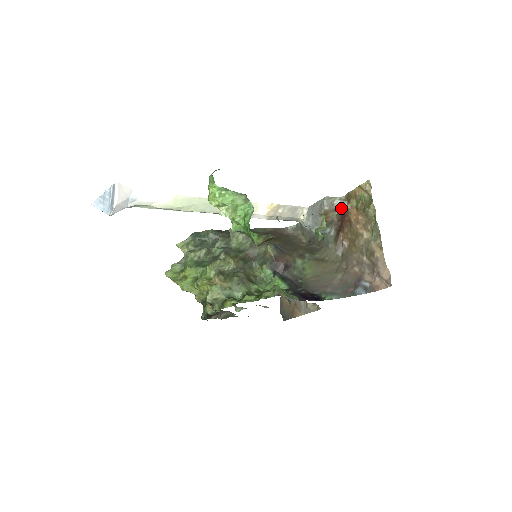
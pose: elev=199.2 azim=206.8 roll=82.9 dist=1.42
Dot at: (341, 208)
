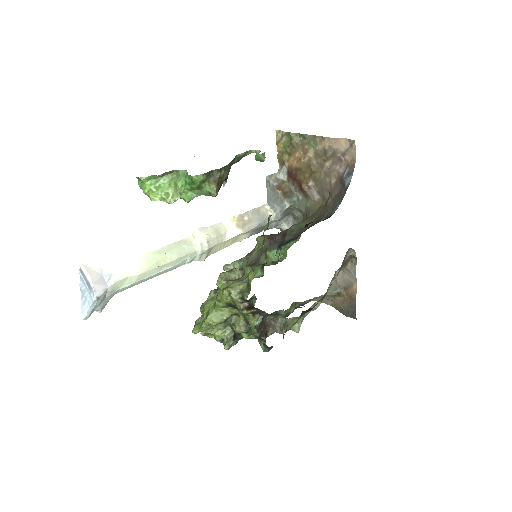
Dot at: (286, 175)
